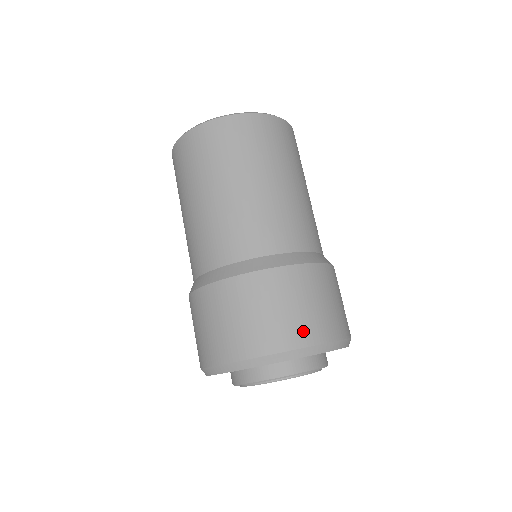
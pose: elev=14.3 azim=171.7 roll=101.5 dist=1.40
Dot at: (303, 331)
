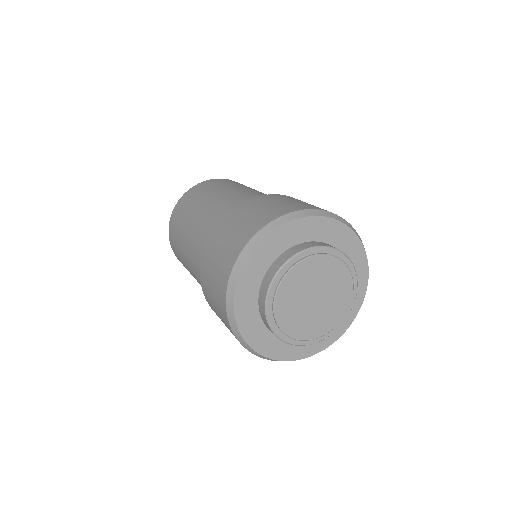
Dot at: (289, 208)
